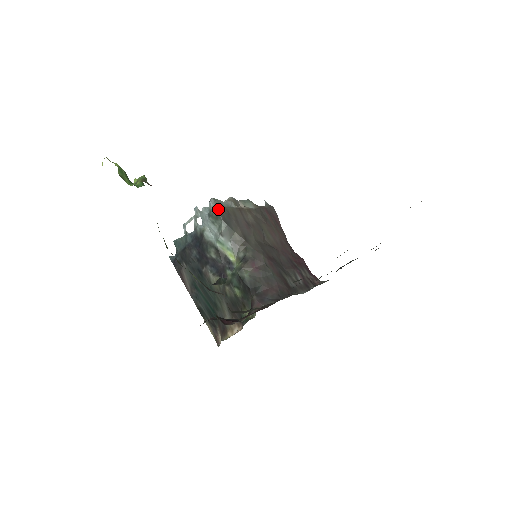
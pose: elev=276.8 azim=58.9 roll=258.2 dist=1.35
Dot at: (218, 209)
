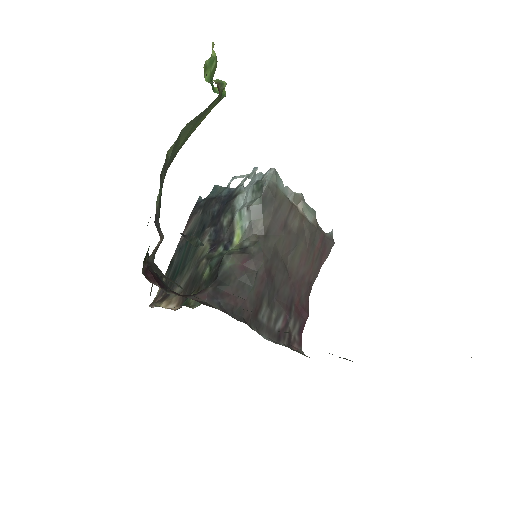
Dot at: (269, 182)
